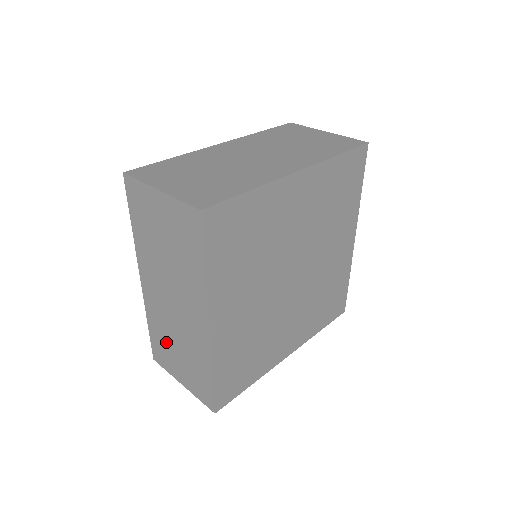
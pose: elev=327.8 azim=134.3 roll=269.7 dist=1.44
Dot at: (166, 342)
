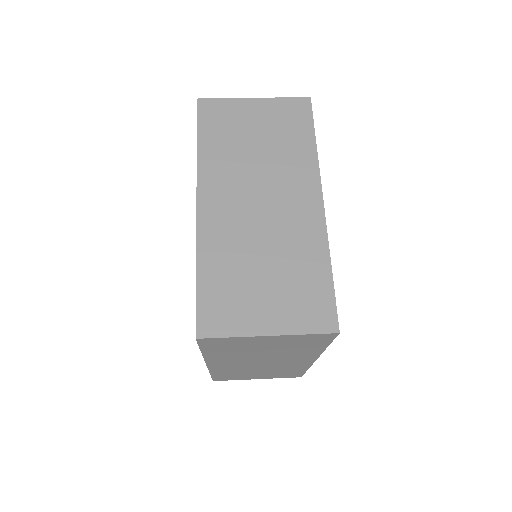
Dot at: (240, 374)
